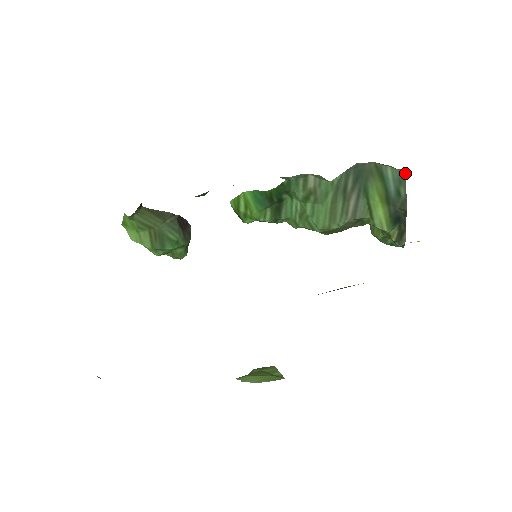
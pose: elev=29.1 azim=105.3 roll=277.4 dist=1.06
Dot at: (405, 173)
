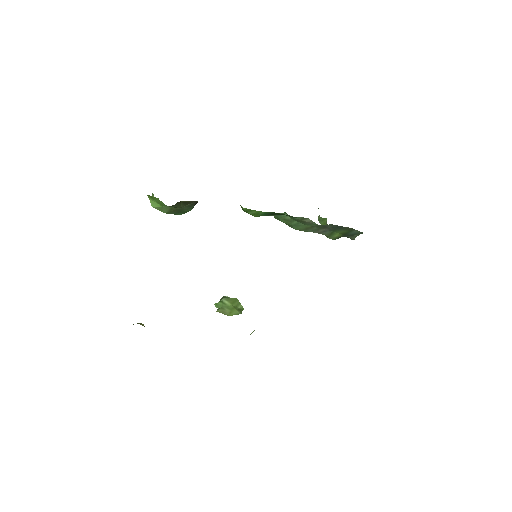
Dot at: occluded
